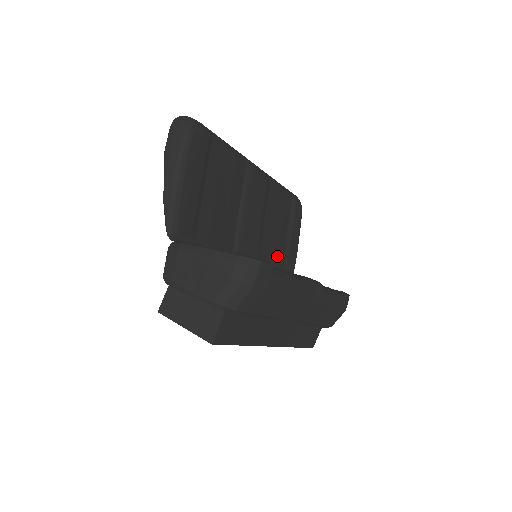
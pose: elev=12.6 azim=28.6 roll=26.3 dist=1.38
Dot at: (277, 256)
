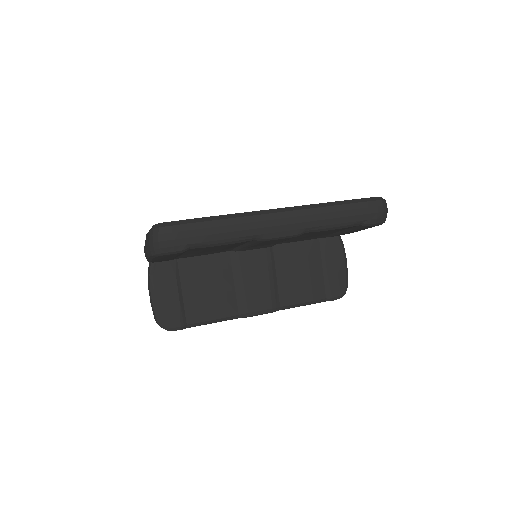
Dot at: (312, 238)
